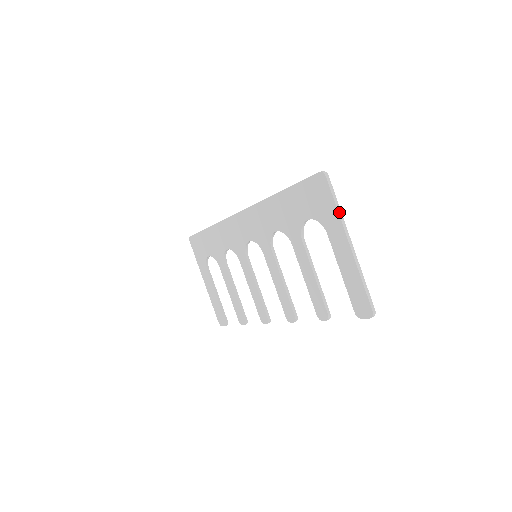
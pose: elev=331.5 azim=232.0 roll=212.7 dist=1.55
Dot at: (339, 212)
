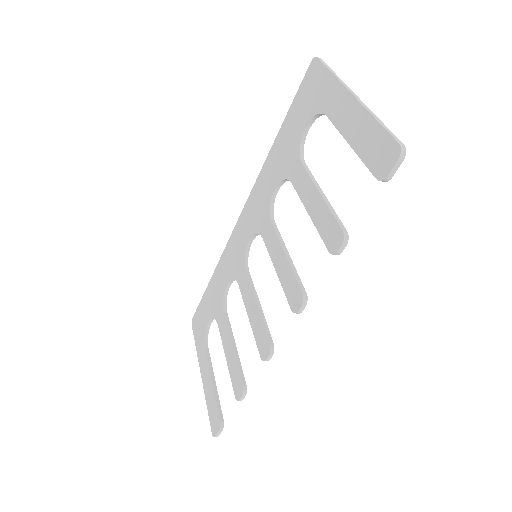
Dot at: (335, 76)
